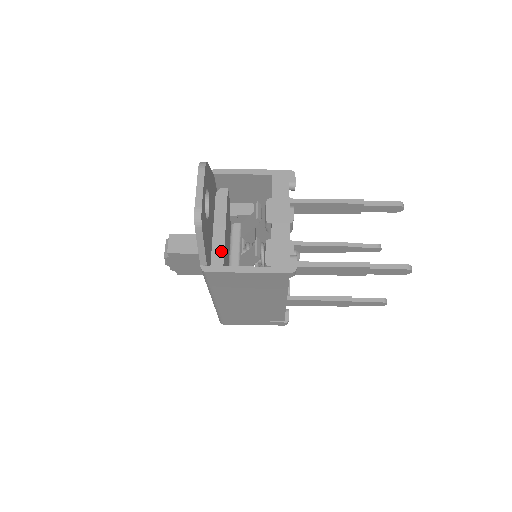
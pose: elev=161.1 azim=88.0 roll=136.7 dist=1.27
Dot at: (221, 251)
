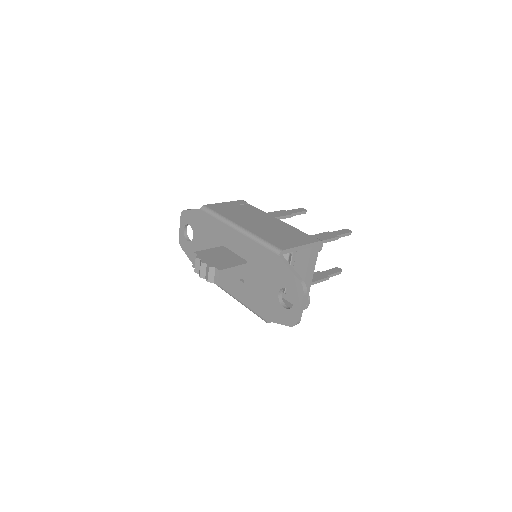
Dot at: occluded
